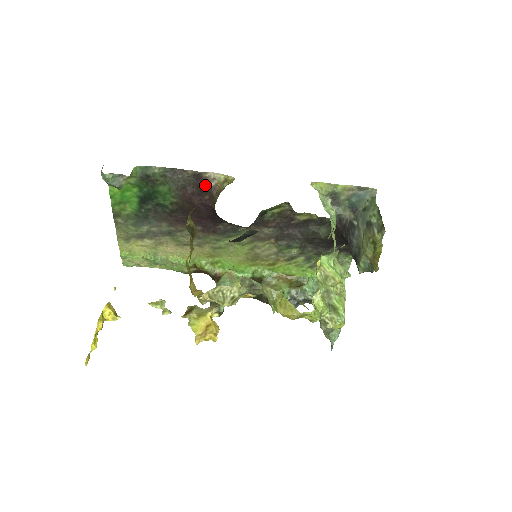
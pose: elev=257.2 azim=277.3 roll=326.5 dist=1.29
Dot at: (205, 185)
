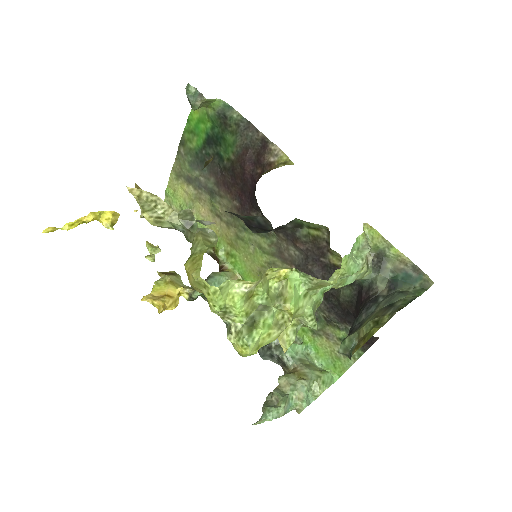
Dot at: (265, 156)
